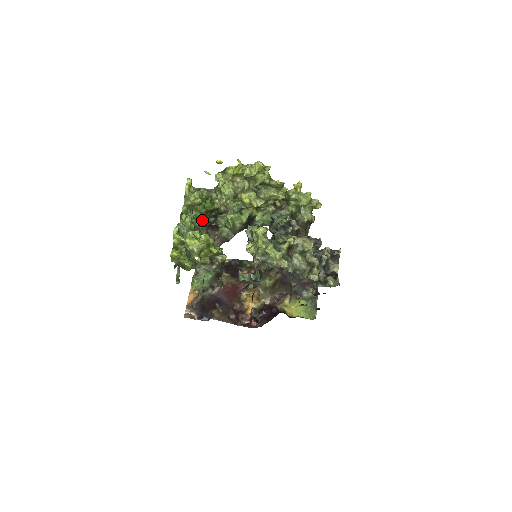
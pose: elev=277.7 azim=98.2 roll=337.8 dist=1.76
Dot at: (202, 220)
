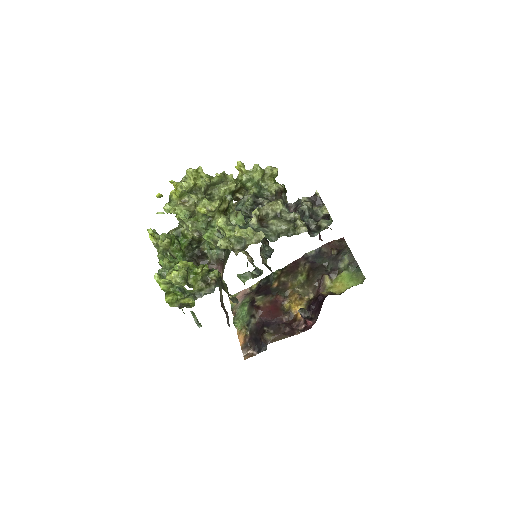
Dot at: (187, 258)
